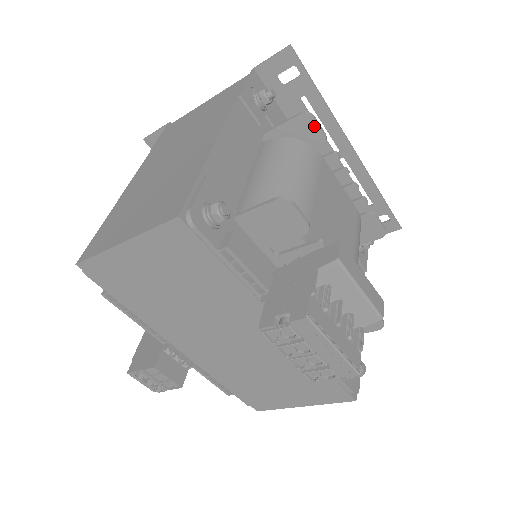
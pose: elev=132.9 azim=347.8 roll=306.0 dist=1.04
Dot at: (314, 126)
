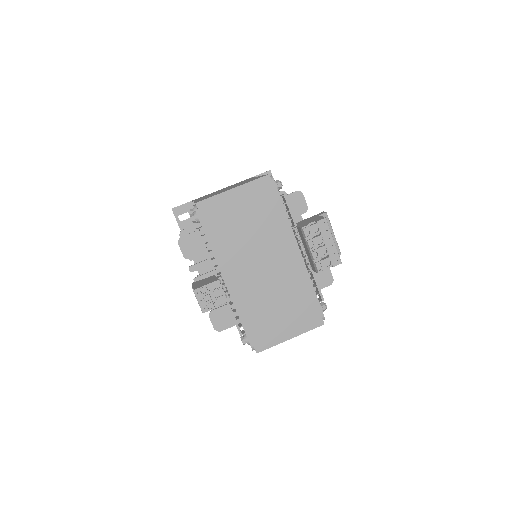
Dot at: occluded
